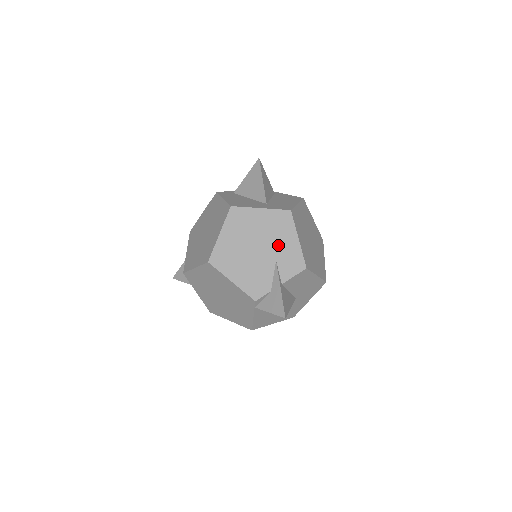
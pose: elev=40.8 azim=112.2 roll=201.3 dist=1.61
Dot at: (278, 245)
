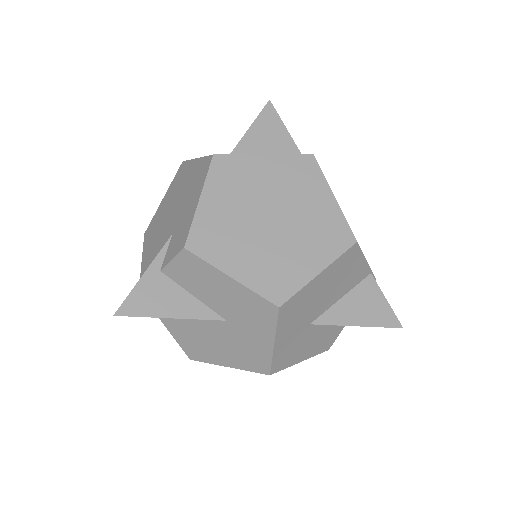
Dot at: (183, 210)
